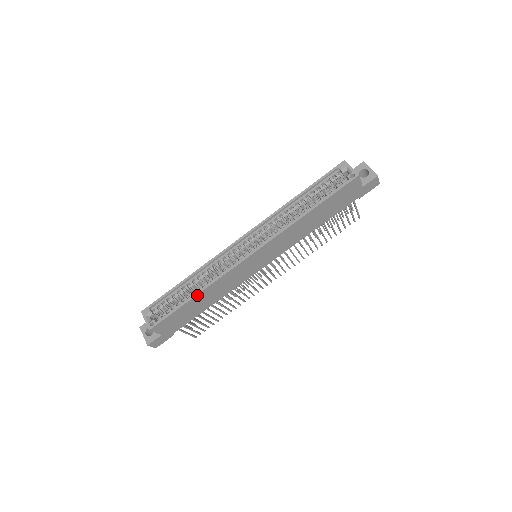
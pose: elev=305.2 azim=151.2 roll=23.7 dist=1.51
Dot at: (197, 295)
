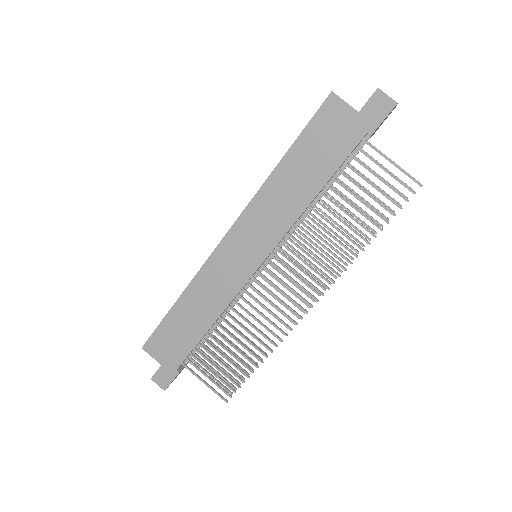
Dot at: (179, 300)
